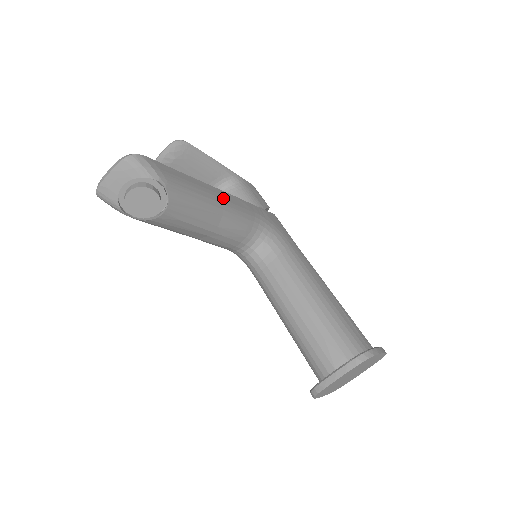
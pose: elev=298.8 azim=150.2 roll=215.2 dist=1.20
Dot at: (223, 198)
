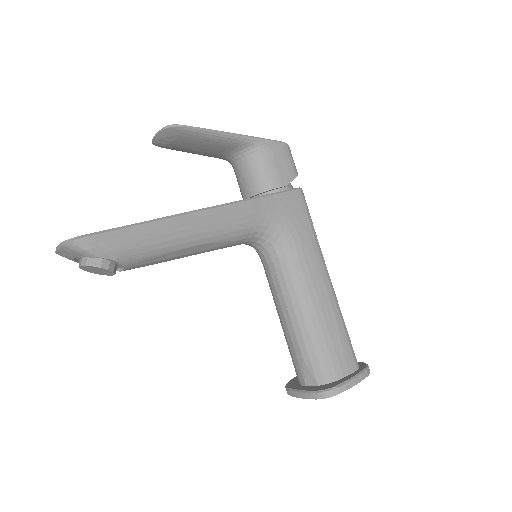
Dot at: (206, 223)
